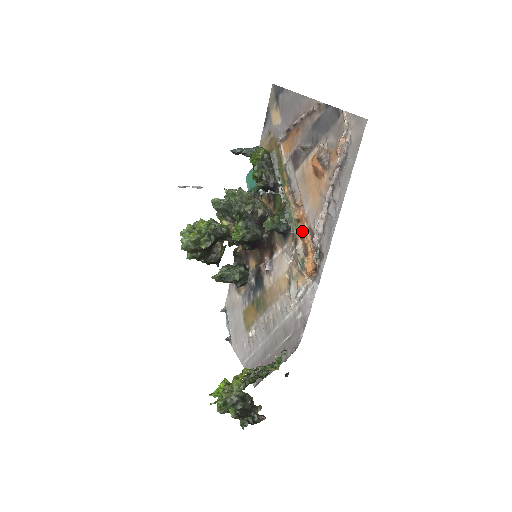
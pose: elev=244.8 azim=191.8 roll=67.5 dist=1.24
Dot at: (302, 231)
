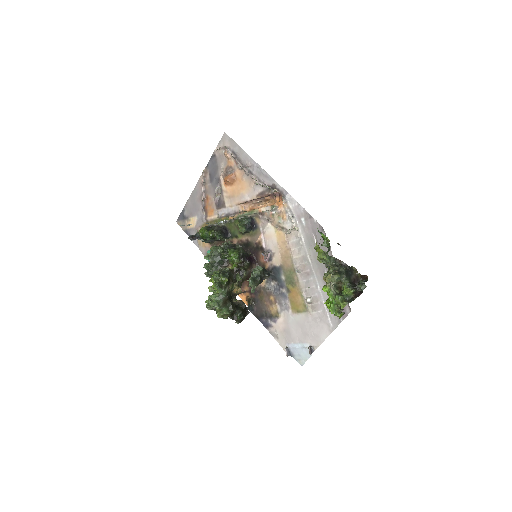
Dot at: (257, 209)
